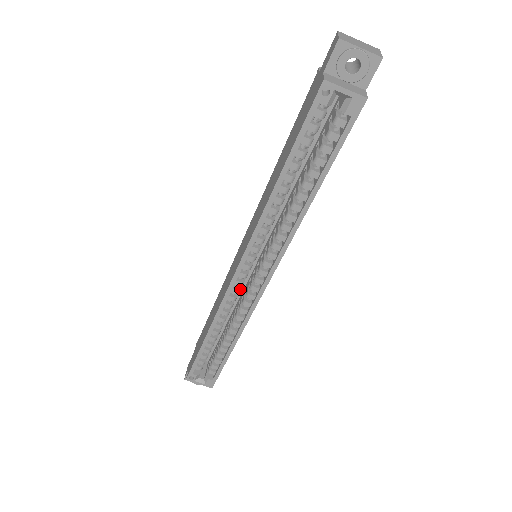
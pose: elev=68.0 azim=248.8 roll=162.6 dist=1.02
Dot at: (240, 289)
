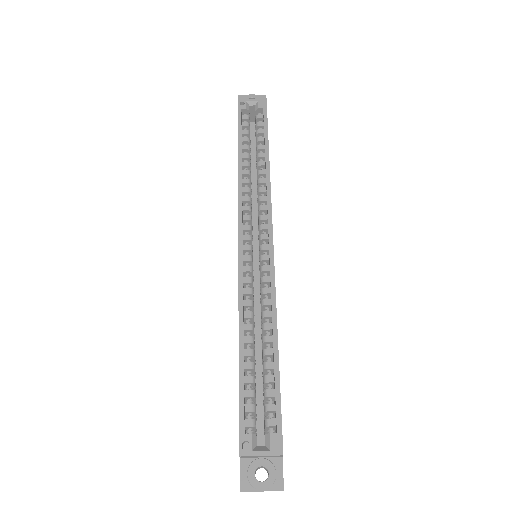
Dot at: (252, 267)
